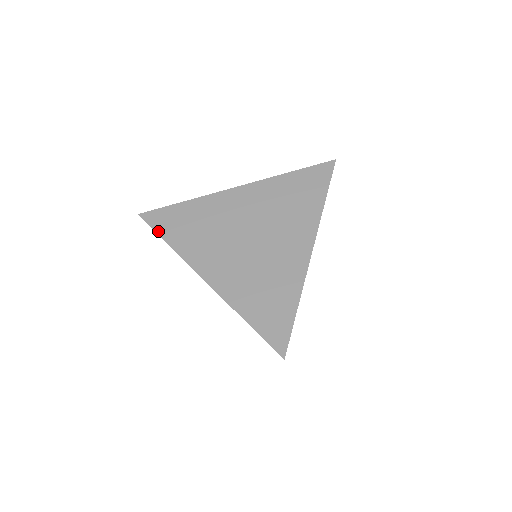
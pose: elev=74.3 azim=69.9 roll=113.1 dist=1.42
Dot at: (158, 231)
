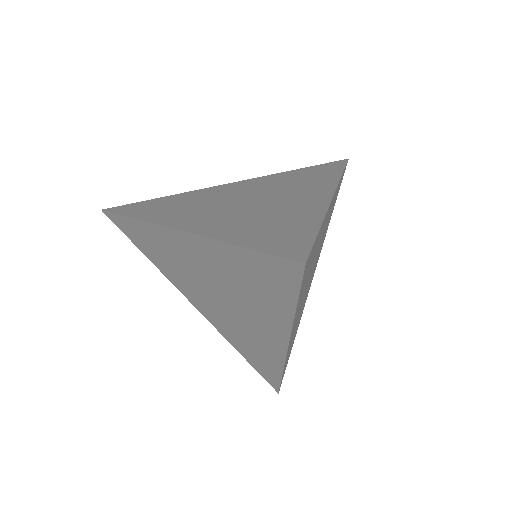
Dot at: (123, 213)
